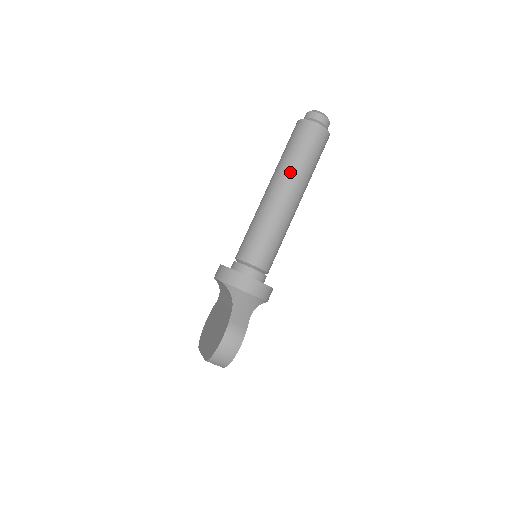
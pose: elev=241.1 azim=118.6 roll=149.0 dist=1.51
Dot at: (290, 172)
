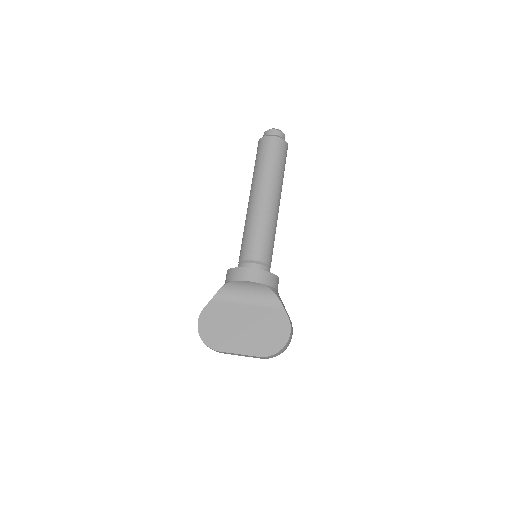
Dot at: (280, 184)
